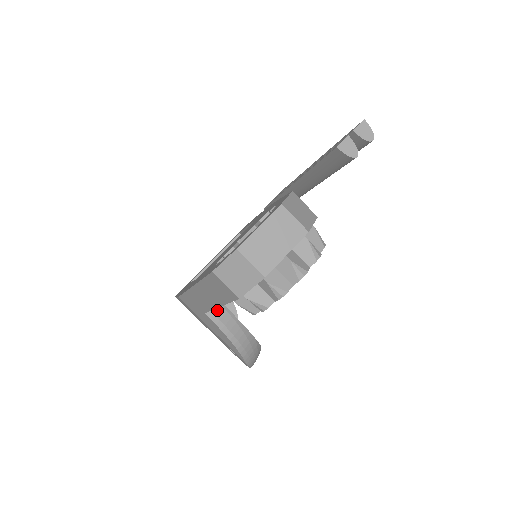
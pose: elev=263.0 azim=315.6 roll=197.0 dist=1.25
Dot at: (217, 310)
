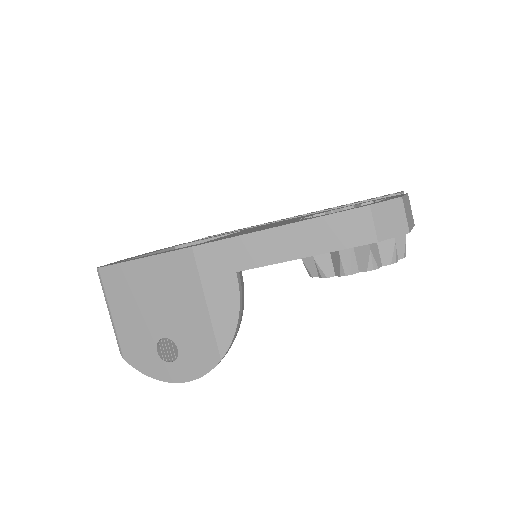
Dot at: (241, 277)
